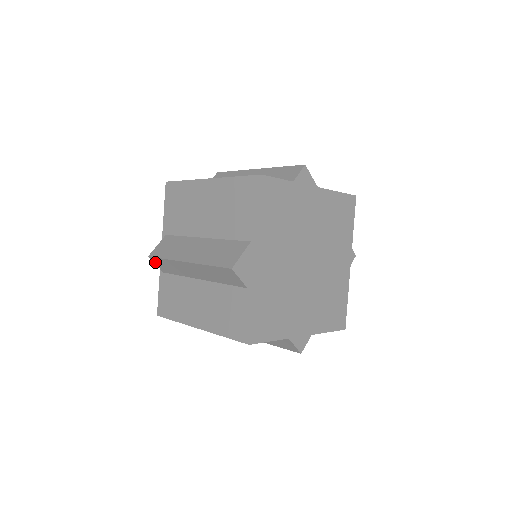
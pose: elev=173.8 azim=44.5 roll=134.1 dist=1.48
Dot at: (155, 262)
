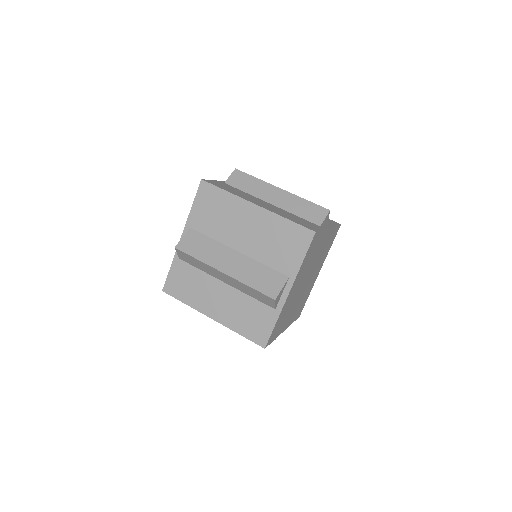
Dot at: occluded
